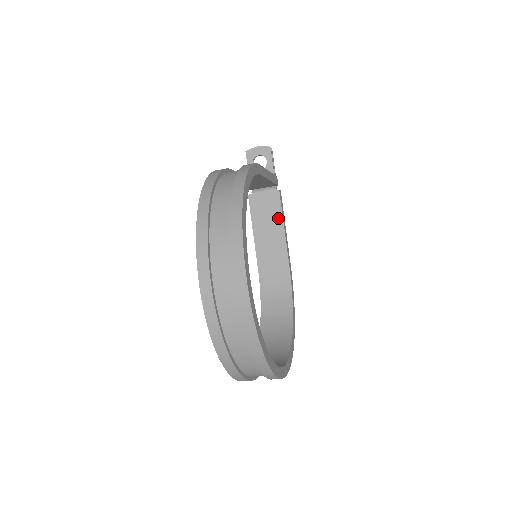
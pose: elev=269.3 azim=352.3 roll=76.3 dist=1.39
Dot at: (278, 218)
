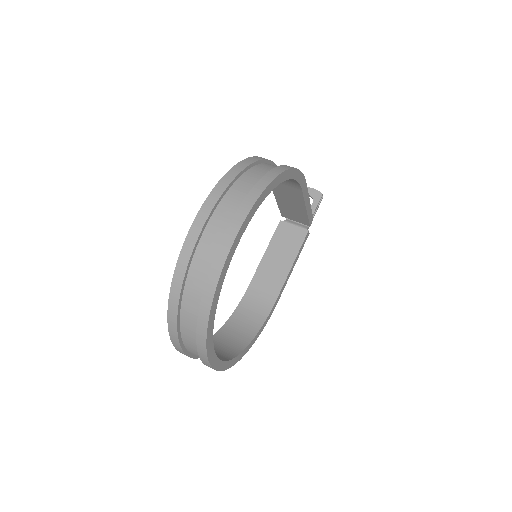
Dot at: (293, 252)
